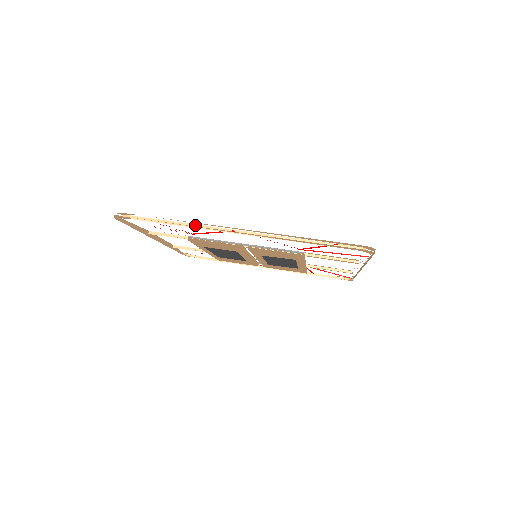
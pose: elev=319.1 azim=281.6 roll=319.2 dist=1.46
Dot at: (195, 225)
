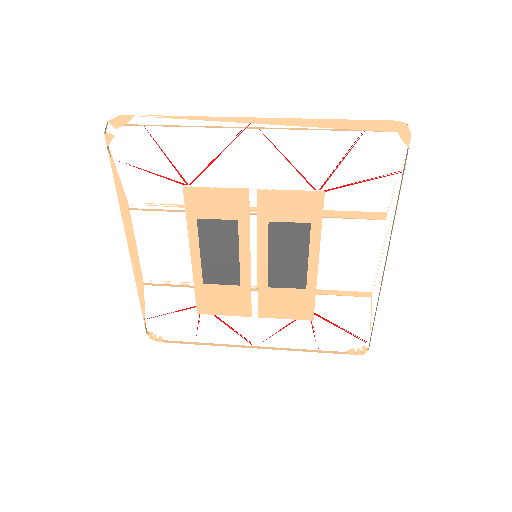
Dot at: (204, 126)
